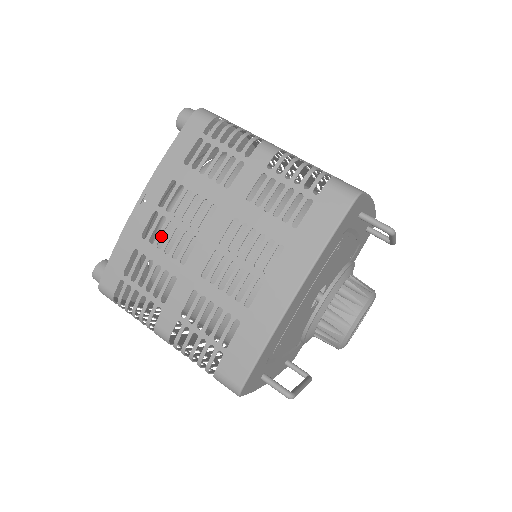
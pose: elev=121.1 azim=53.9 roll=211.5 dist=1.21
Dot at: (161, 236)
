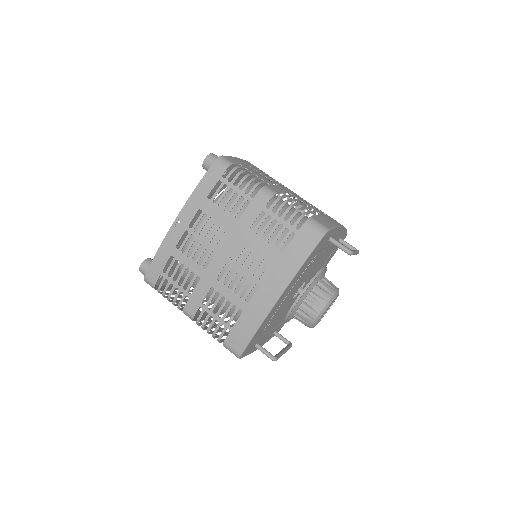
Dot at: occluded
